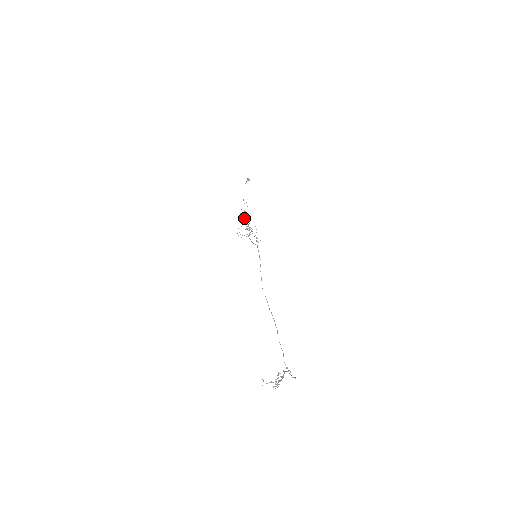
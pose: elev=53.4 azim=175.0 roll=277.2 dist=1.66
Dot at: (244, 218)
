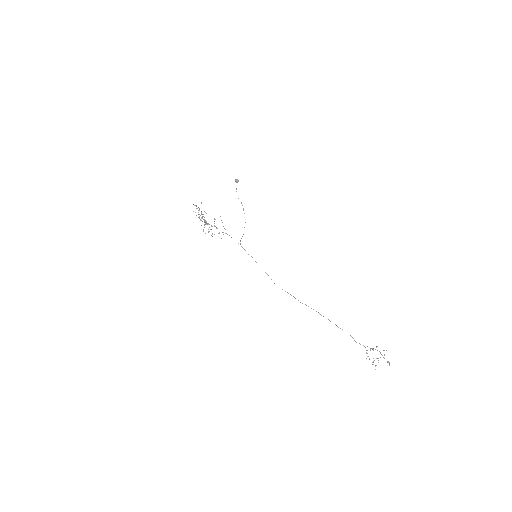
Dot at: occluded
